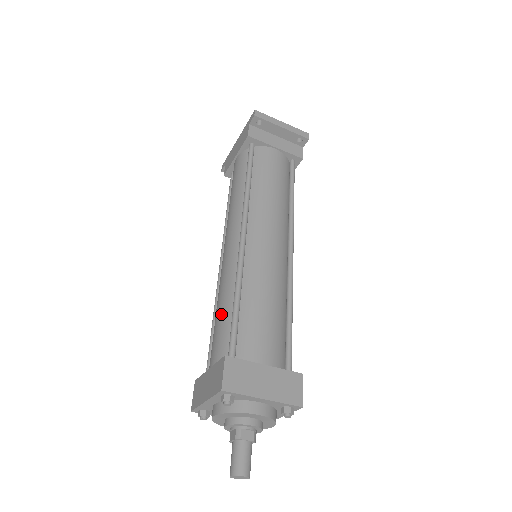
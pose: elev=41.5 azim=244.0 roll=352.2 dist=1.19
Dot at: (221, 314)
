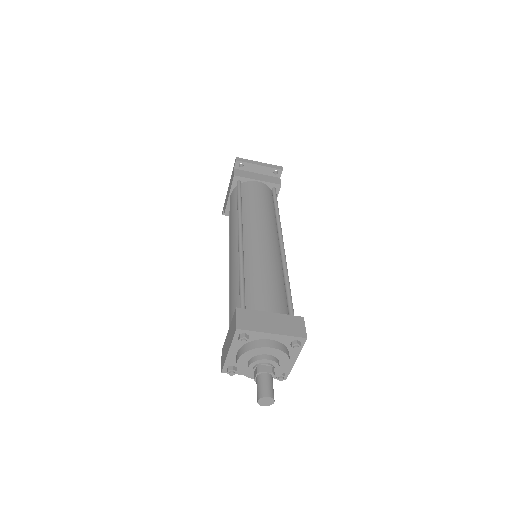
Dot at: (232, 292)
